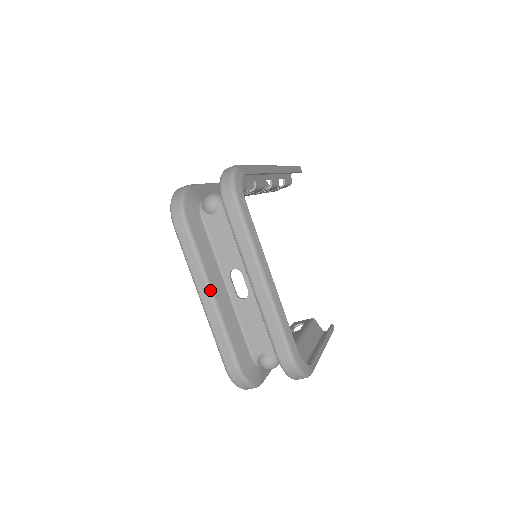
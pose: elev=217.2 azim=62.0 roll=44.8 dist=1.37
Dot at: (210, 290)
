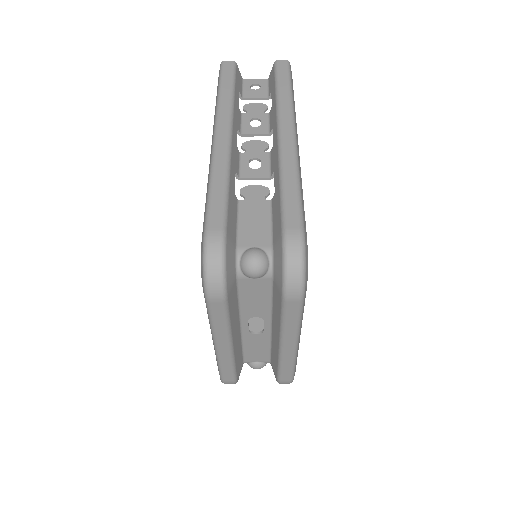
Dot at: (231, 344)
